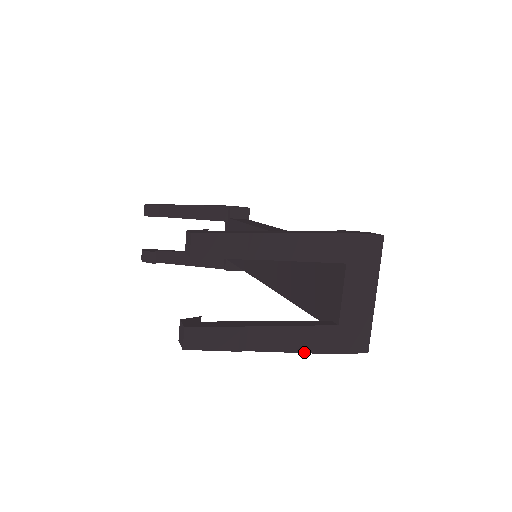
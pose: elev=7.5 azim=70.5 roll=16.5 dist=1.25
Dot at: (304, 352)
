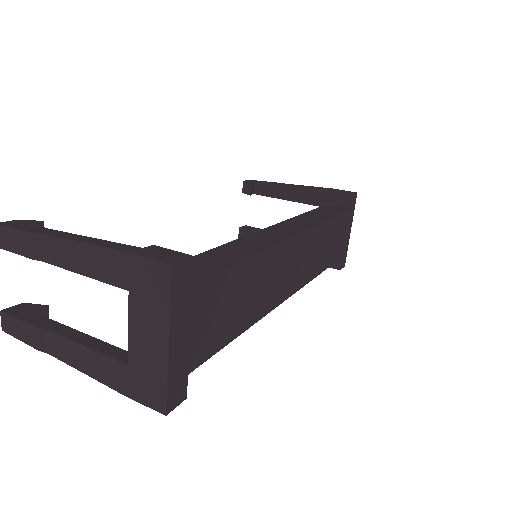
Dot at: (97, 379)
